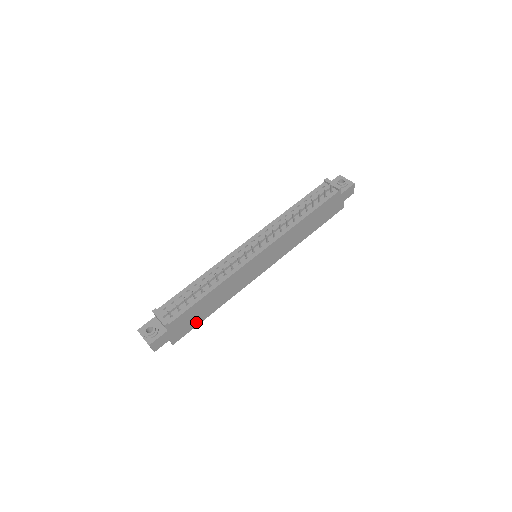
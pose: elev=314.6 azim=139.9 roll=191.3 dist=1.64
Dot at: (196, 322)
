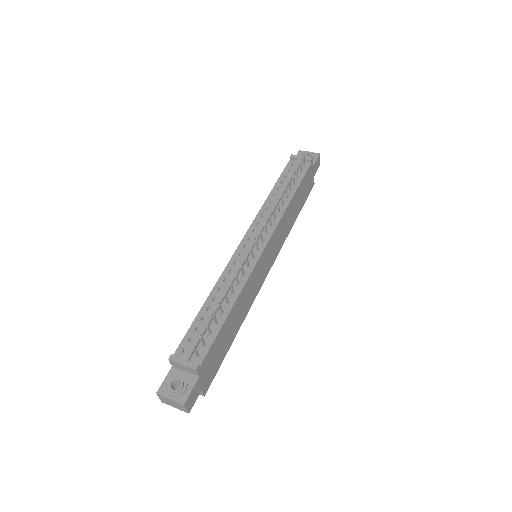
Dot at: (222, 356)
